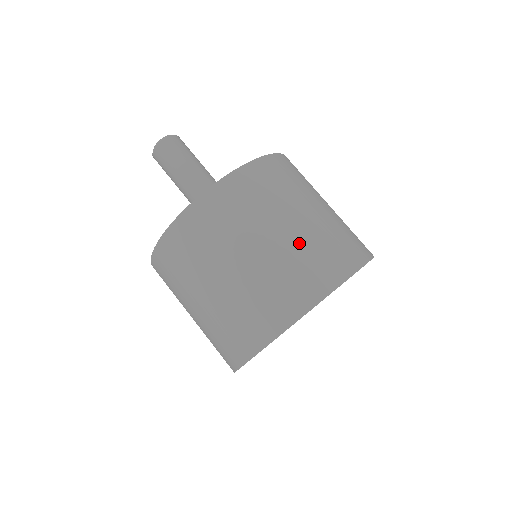
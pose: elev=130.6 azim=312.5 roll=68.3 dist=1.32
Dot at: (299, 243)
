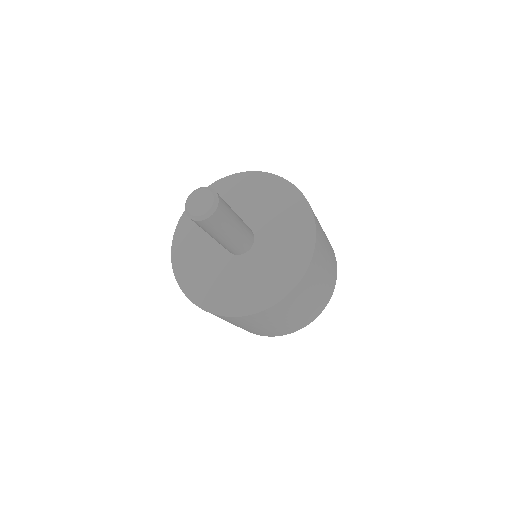
Dot at: (304, 314)
